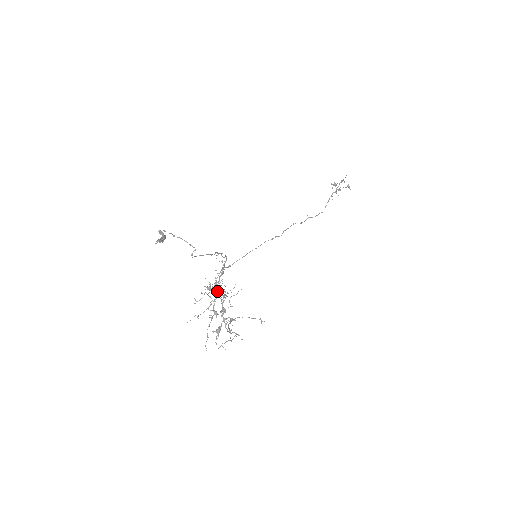
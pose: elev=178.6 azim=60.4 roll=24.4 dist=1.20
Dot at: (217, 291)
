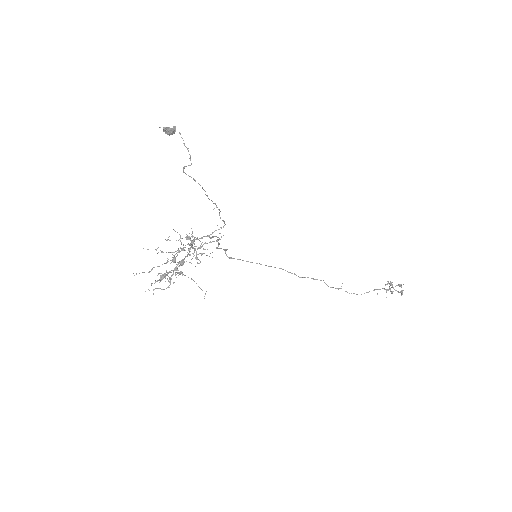
Dot at: (192, 243)
